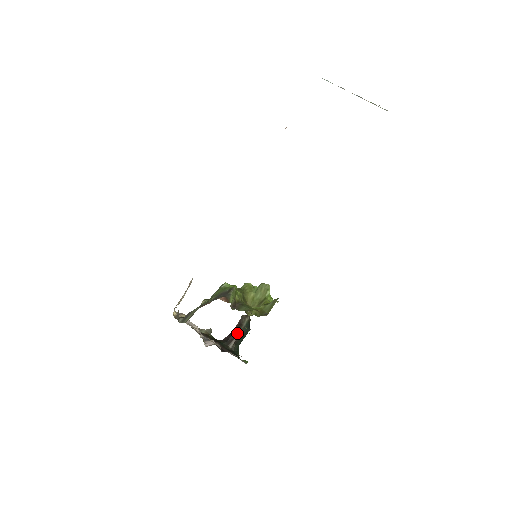
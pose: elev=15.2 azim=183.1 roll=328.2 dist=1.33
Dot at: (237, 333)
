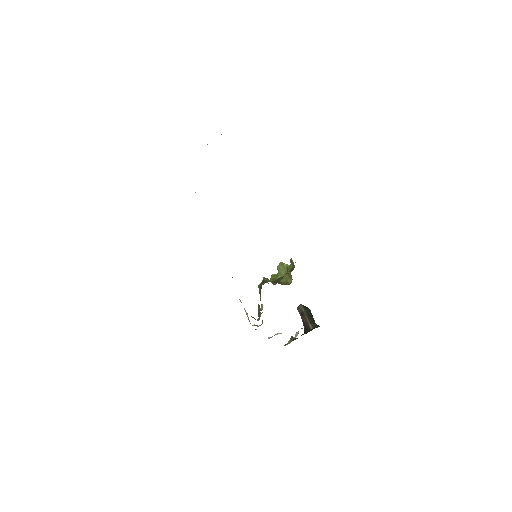
Dot at: (306, 318)
